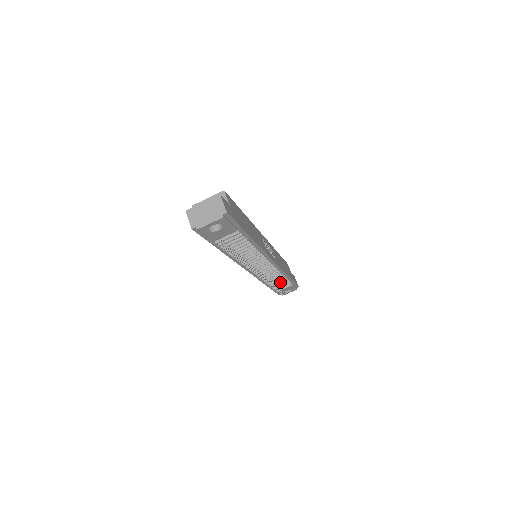
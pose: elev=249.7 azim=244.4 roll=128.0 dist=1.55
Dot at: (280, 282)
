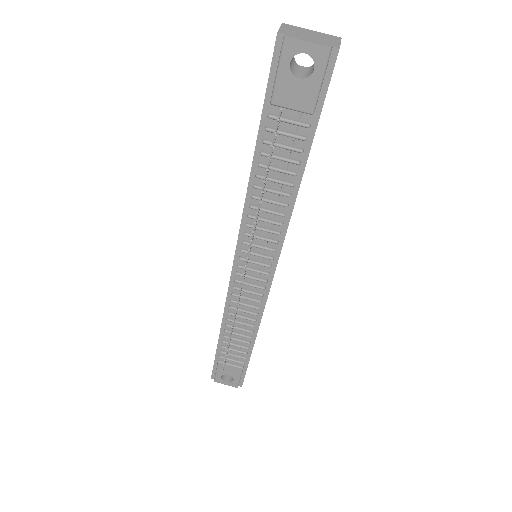
Dot at: (238, 343)
